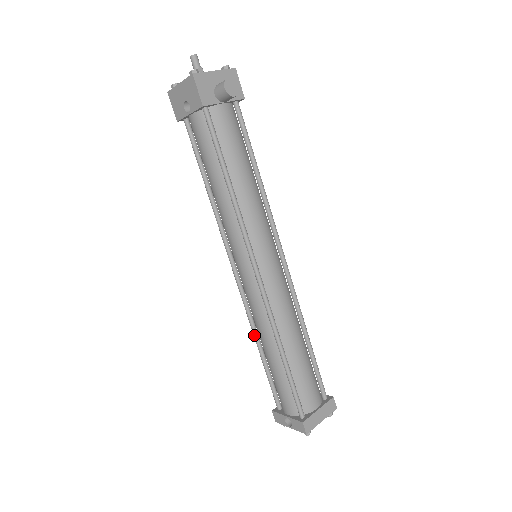
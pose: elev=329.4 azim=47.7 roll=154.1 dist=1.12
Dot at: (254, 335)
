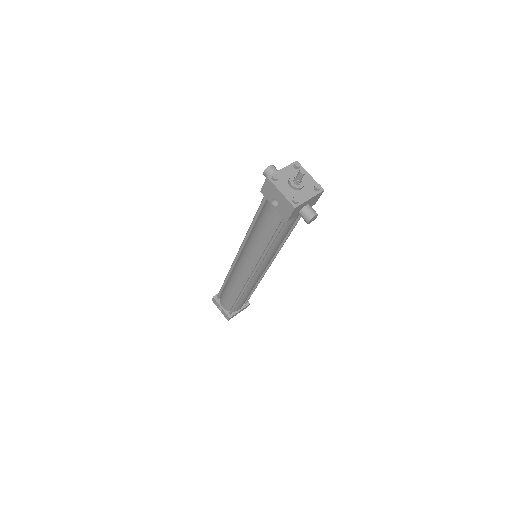
Dot at: (227, 277)
